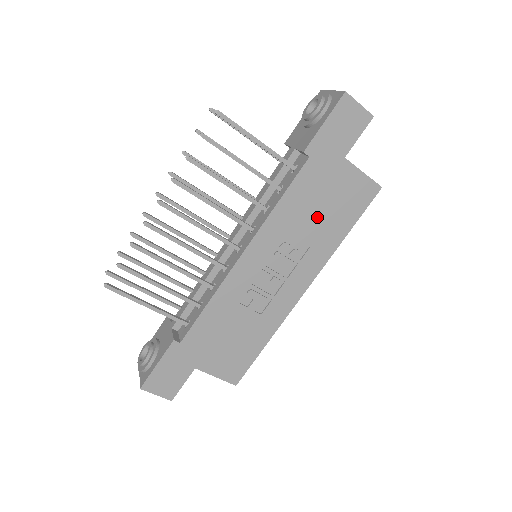
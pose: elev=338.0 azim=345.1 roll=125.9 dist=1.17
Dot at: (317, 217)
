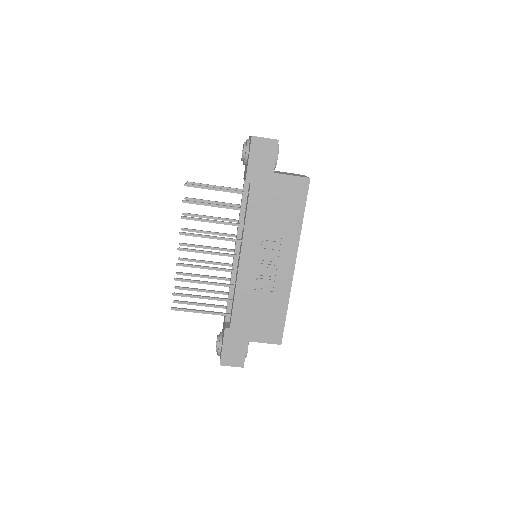
Dot at: (276, 216)
